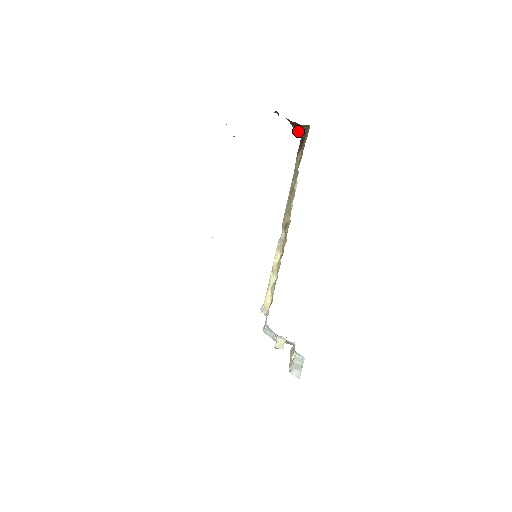
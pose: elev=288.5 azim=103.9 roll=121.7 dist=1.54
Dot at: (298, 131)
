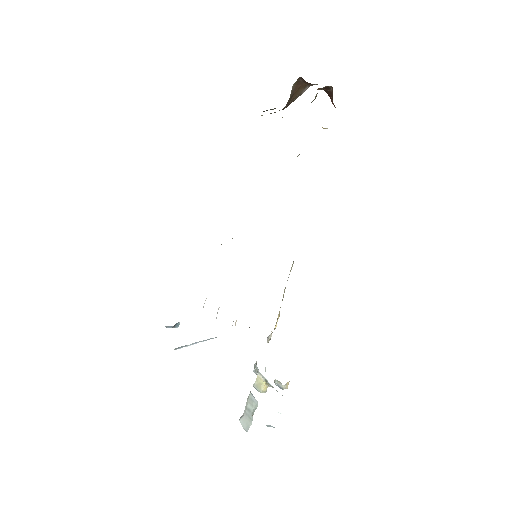
Dot at: occluded
